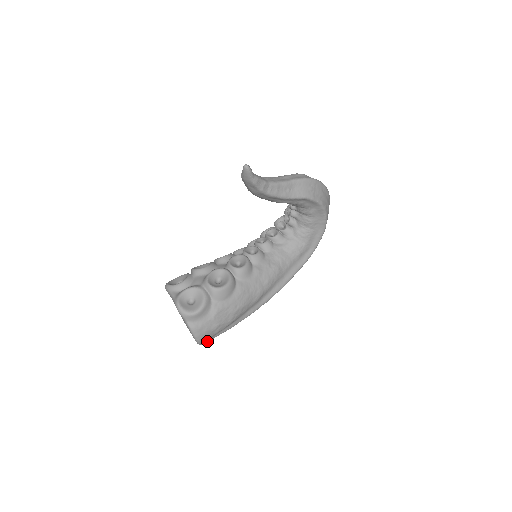
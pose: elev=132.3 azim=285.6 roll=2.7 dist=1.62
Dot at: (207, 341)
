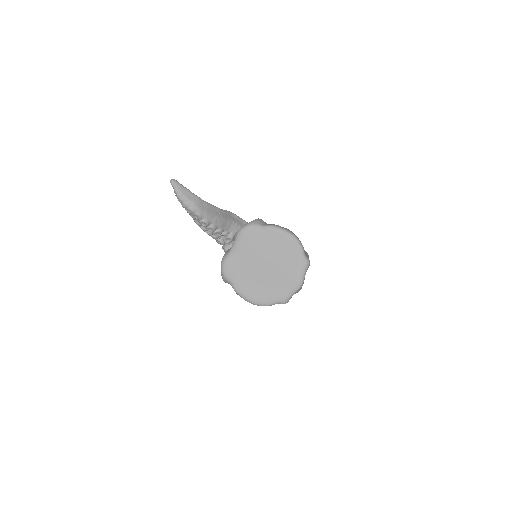
Dot at: occluded
